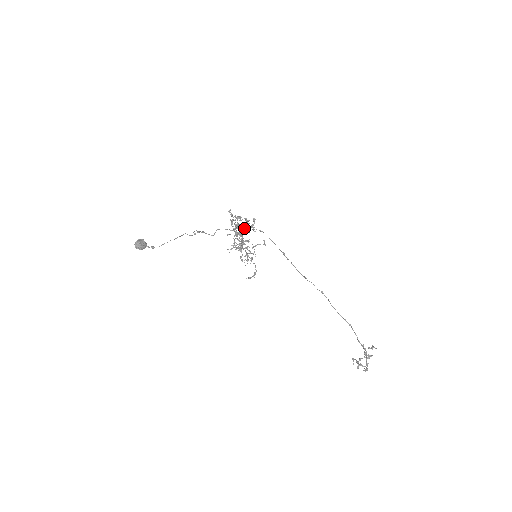
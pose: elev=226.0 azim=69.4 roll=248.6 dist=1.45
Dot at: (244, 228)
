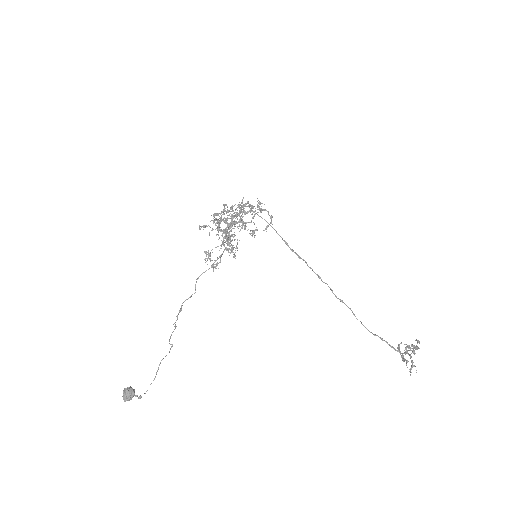
Dot at: (228, 228)
